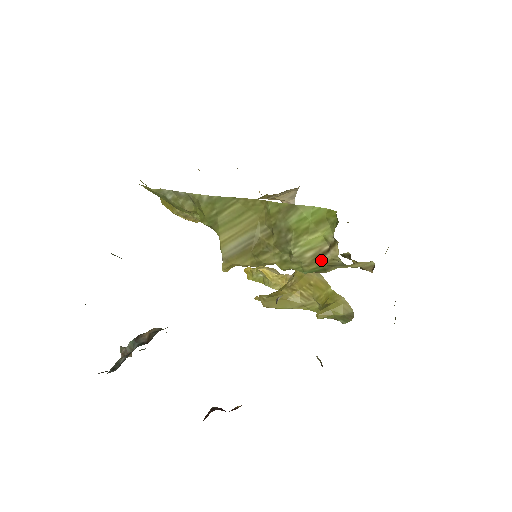
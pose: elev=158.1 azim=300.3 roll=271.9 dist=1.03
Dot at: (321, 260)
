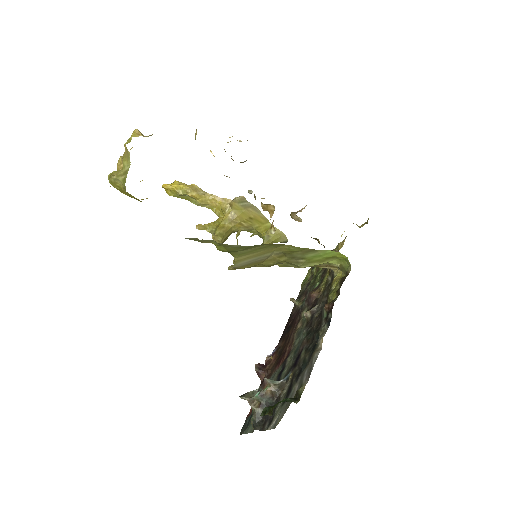
Dot at: (316, 266)
